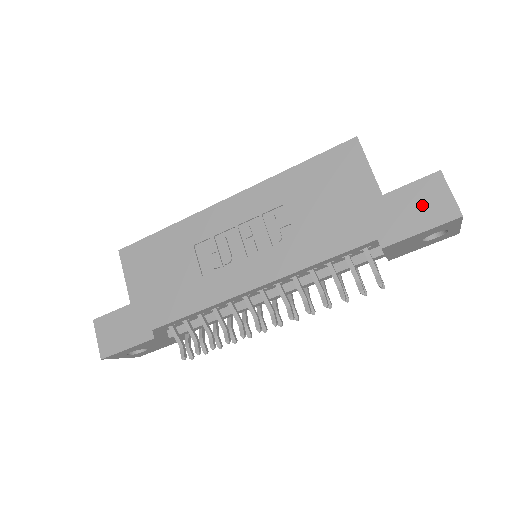
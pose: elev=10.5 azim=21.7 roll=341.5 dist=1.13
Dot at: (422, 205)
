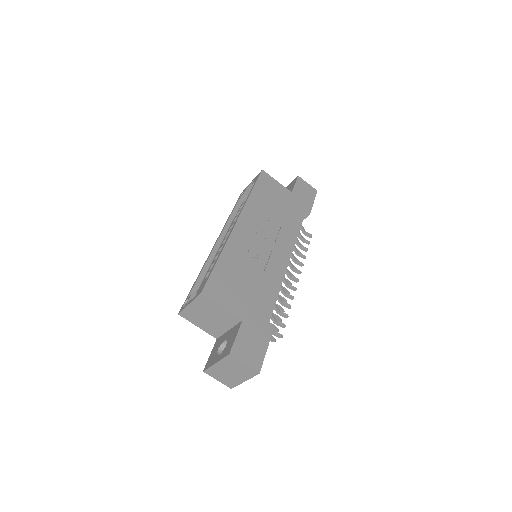
Dot at: (305, 191)
